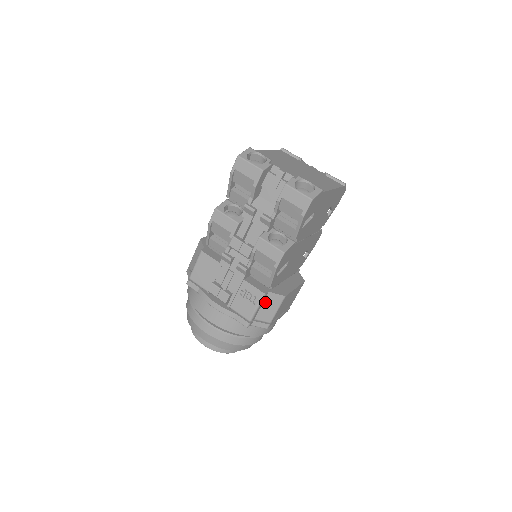
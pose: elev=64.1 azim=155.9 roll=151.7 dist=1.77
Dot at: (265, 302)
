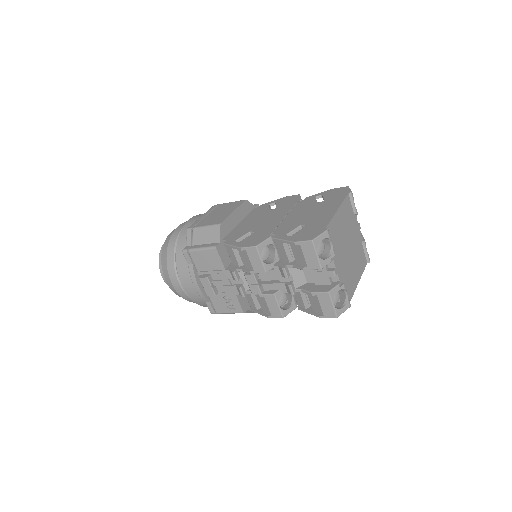
Dot at: occluded
